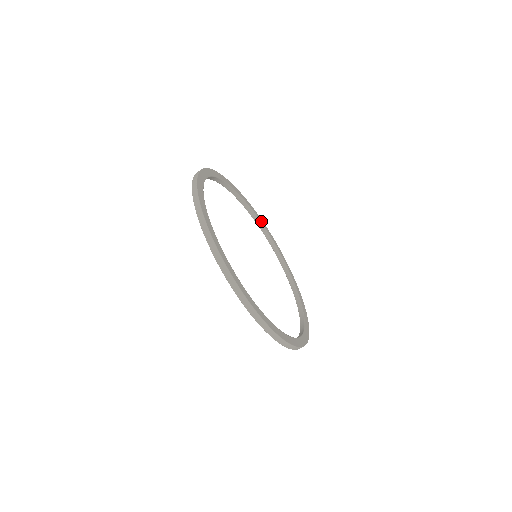
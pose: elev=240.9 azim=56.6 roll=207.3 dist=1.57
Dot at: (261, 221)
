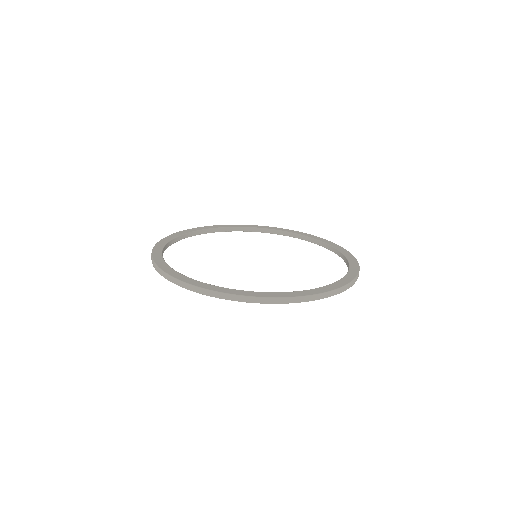
Dot at: (241, 226)
